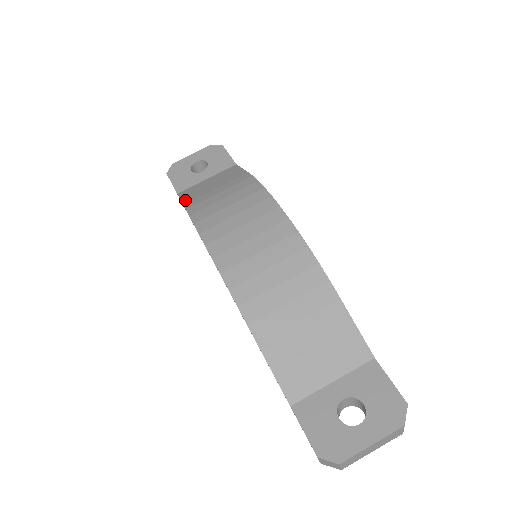
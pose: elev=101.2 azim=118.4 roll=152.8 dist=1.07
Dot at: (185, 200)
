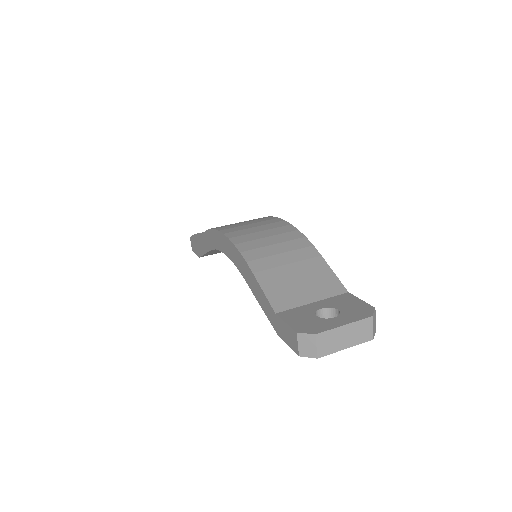
Dot at: occluded
